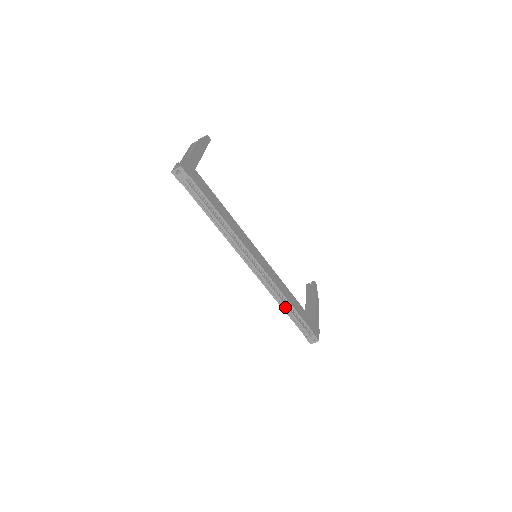
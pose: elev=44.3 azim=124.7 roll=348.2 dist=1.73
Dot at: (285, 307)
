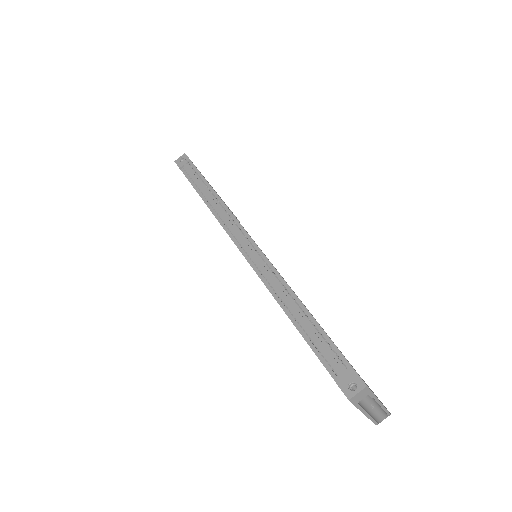
Dot at: (292, 312)
